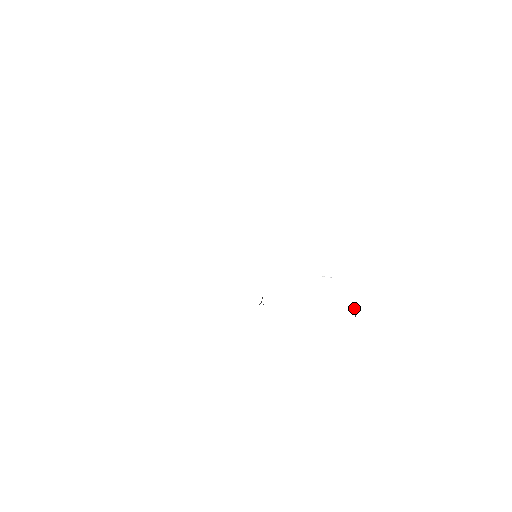
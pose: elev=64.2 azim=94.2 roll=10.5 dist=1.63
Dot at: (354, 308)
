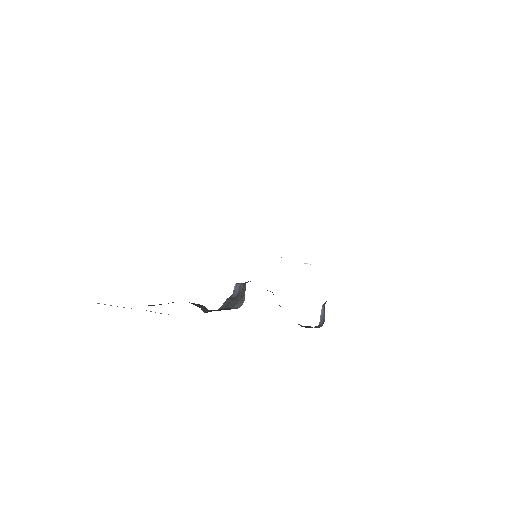
Dot at: (322, 312)
